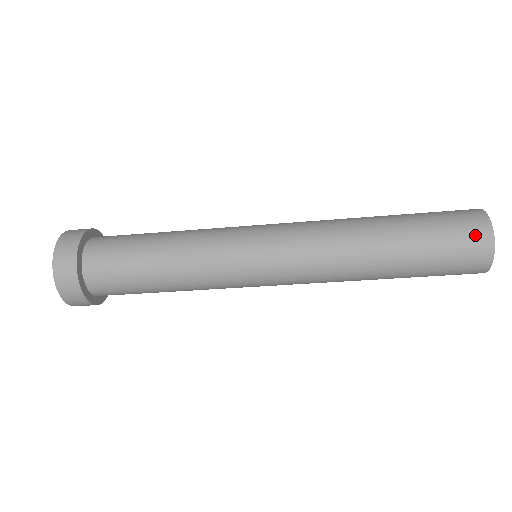
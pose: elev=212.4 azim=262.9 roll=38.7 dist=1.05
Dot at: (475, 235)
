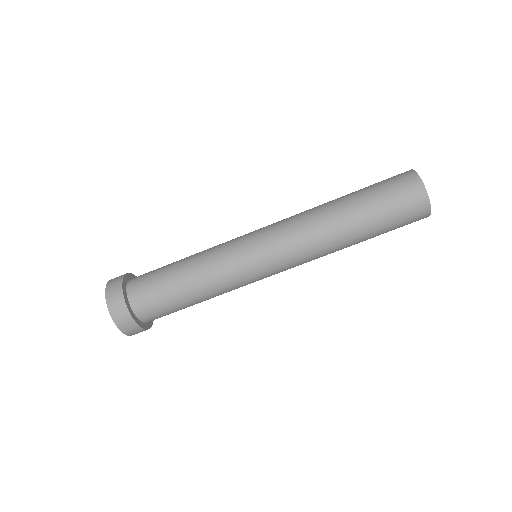
Dot at: (404, 178)
